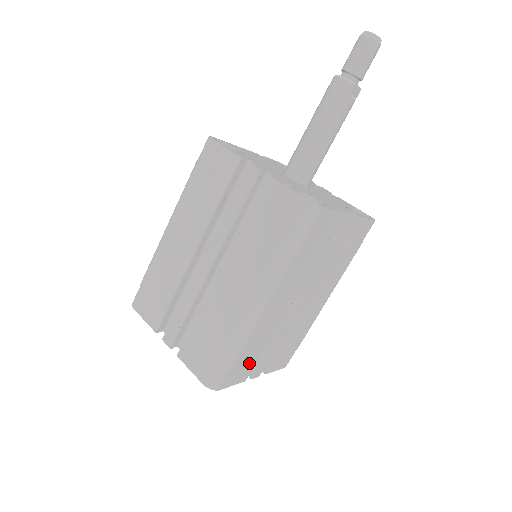
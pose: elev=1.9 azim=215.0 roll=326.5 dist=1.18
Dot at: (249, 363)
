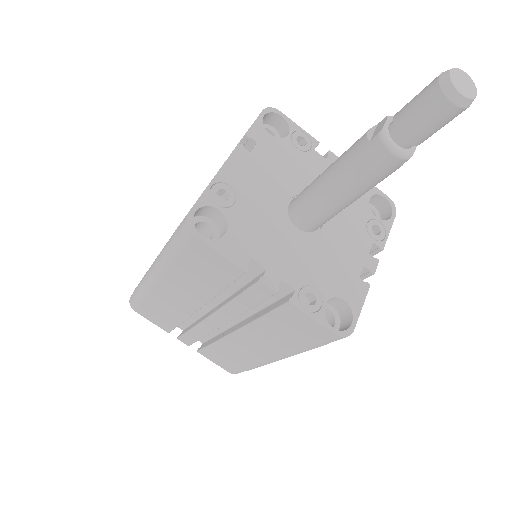
Dot at: occluded
